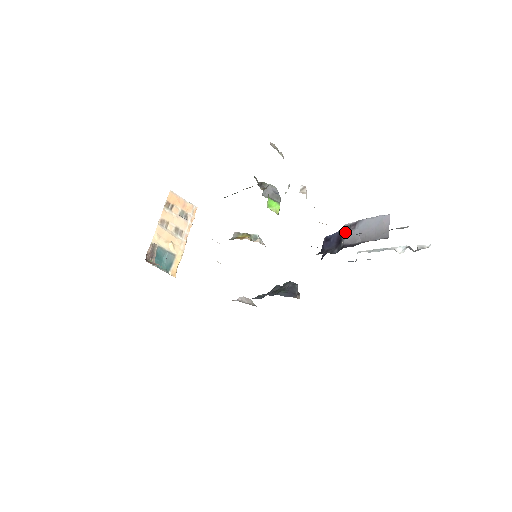
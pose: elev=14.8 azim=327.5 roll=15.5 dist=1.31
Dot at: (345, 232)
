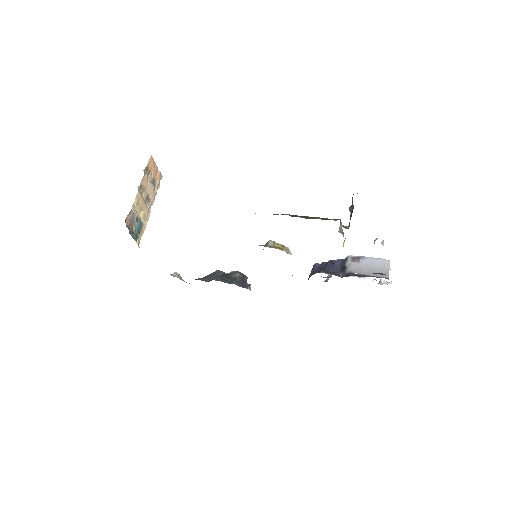
Dot at: (349, 262)
